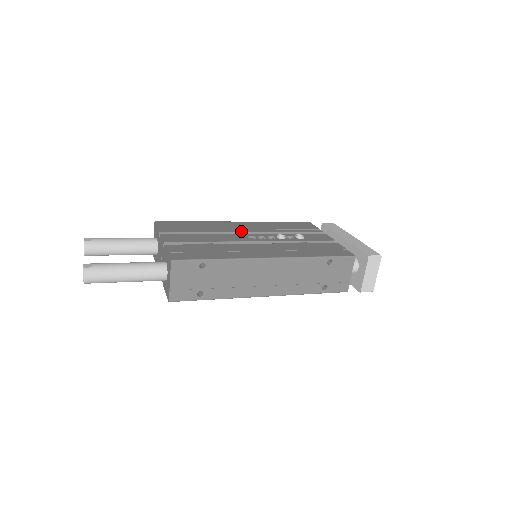
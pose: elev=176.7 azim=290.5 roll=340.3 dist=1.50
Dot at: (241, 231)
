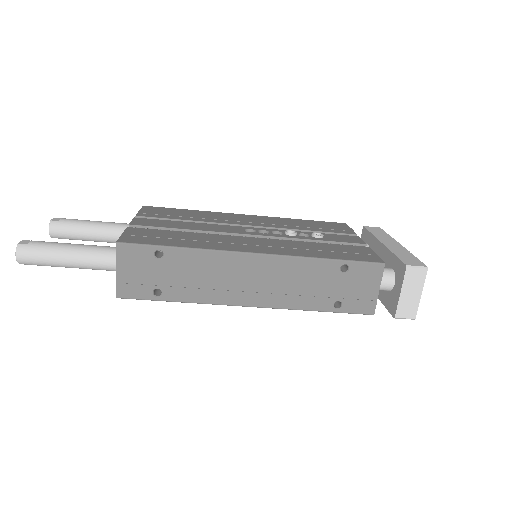
Dot at: (242, 223)
